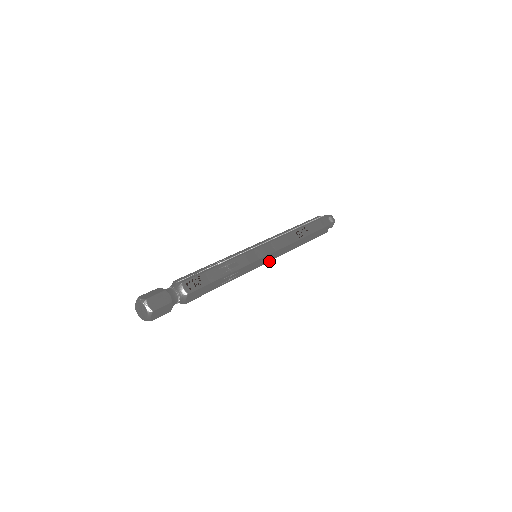
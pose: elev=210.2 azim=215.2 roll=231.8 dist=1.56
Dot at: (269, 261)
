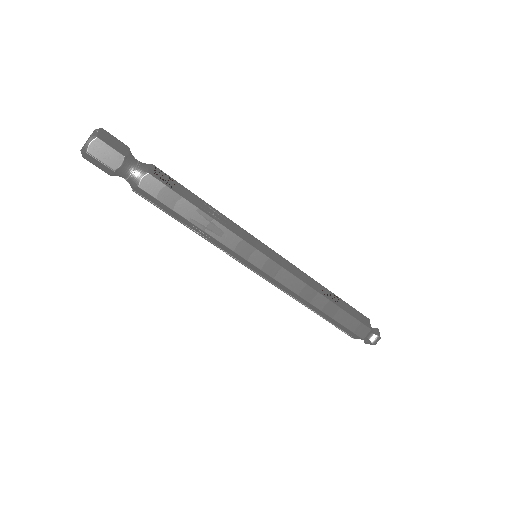
Dot at: (268, 274)
